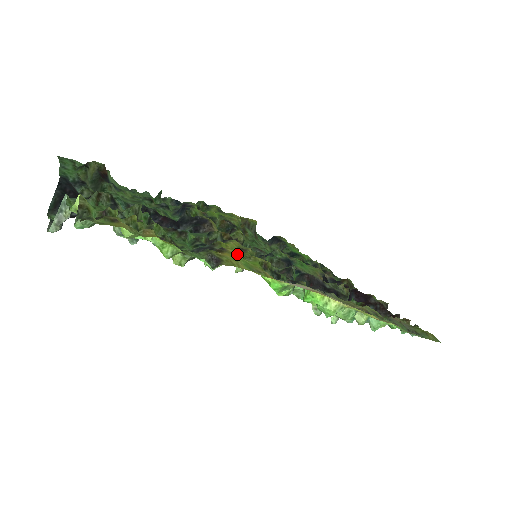
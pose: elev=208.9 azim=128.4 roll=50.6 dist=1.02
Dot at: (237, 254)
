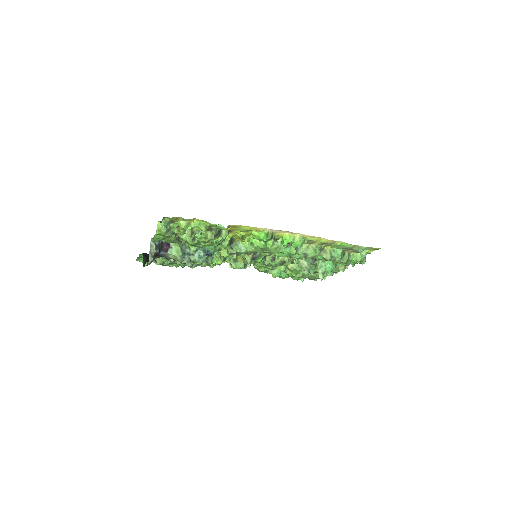
Dot at: (238, 233)
